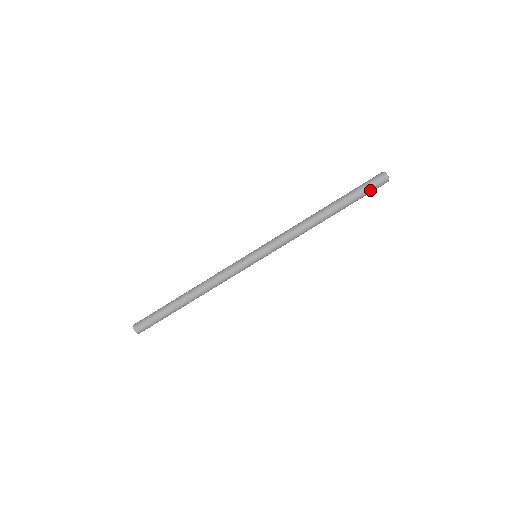
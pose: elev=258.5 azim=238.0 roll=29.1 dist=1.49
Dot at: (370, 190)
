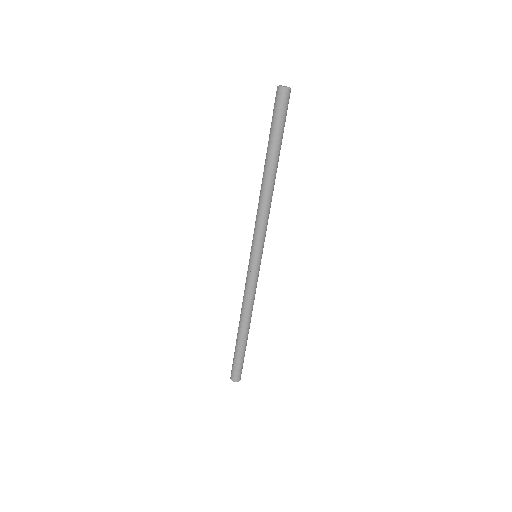
Dot at: (282, 115)
